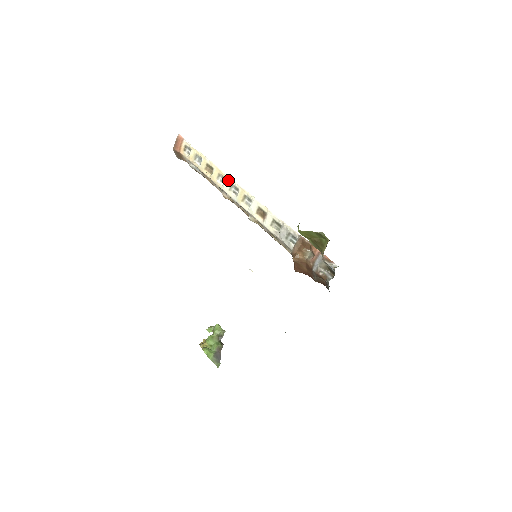
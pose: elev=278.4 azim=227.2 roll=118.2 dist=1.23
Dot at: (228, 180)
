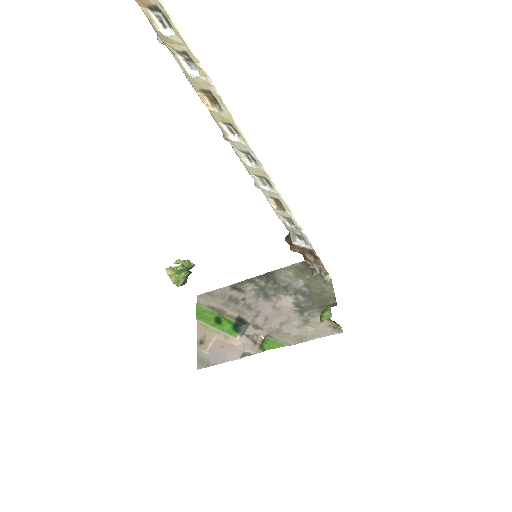
Dot at: (245, 146)
